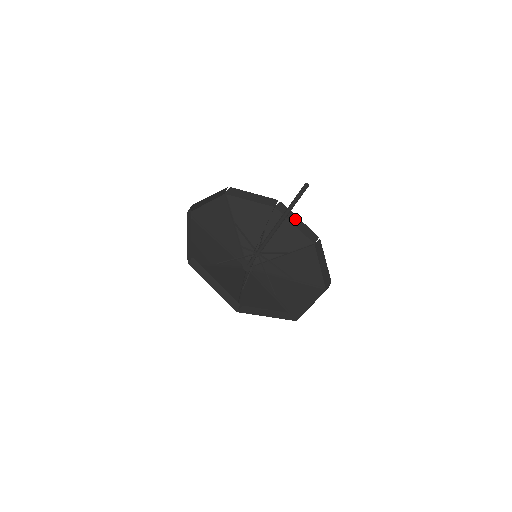
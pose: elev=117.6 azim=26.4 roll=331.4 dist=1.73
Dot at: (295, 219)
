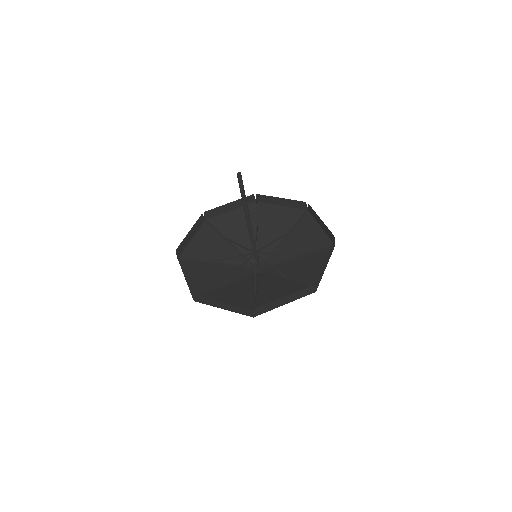
Dot at: (319, 220)
